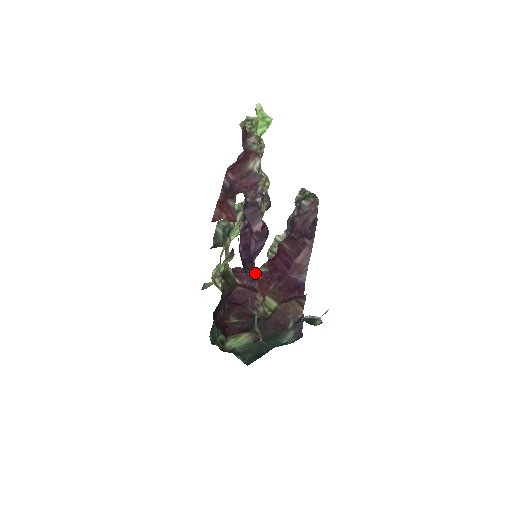
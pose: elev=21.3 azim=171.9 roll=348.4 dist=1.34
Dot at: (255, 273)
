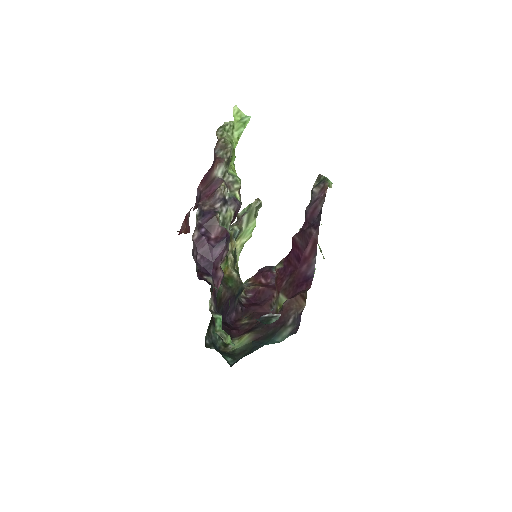
Dot at: occluded
